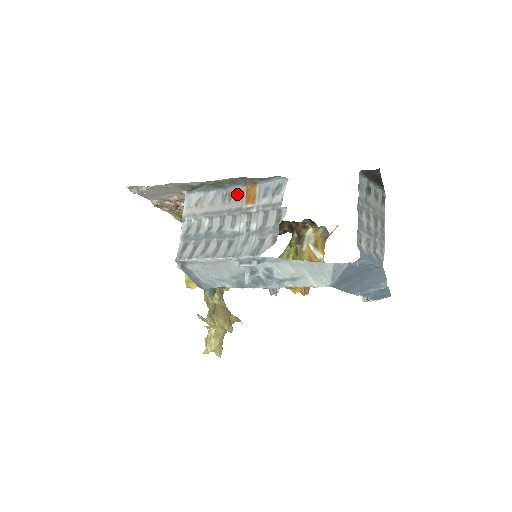
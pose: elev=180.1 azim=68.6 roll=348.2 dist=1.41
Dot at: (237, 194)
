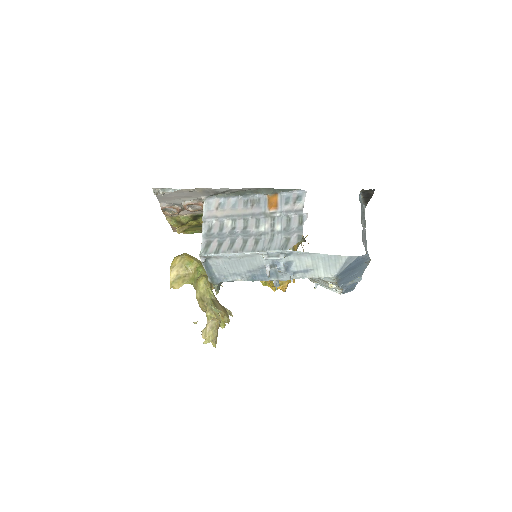
Dot at: (258, 201)
